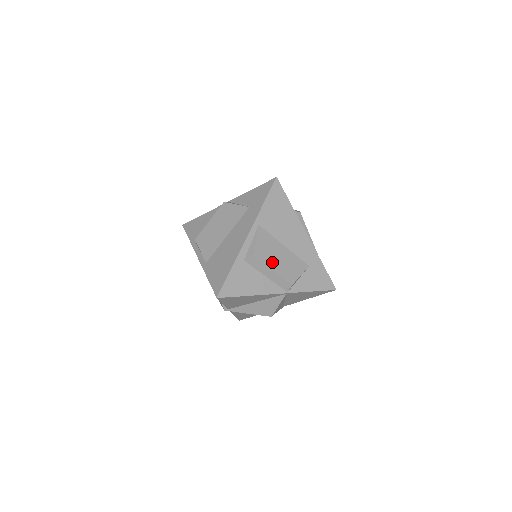
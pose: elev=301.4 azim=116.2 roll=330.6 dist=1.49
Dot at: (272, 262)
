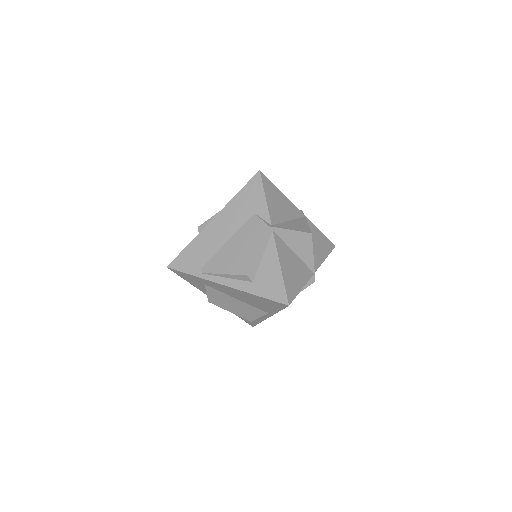
Dot at: occluded
